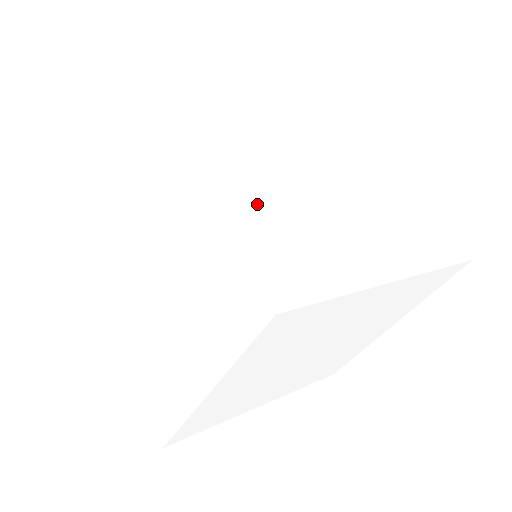
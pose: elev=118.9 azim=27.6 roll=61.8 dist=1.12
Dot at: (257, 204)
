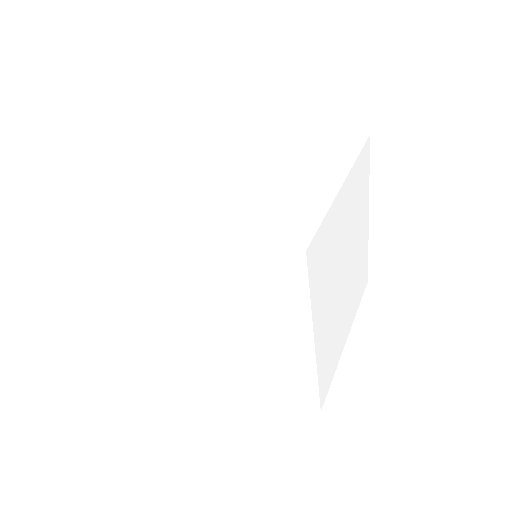
Dot at: occluded
